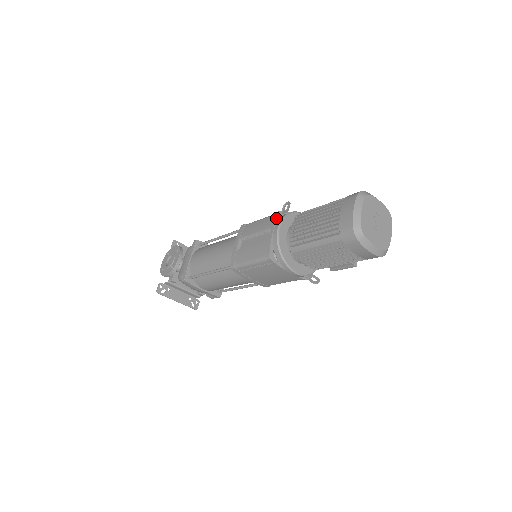
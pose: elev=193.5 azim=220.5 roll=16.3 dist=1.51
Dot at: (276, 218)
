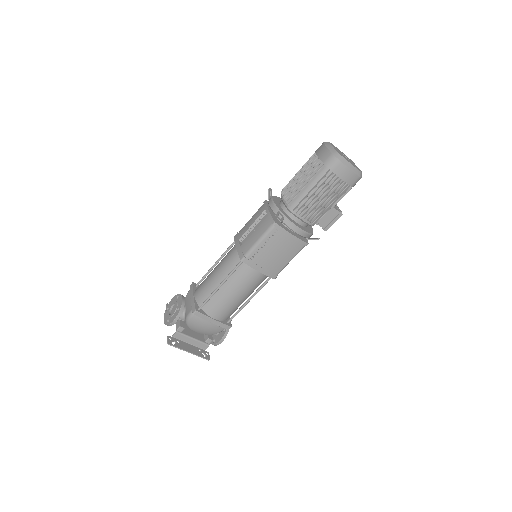
Dot at: (265, 203)
